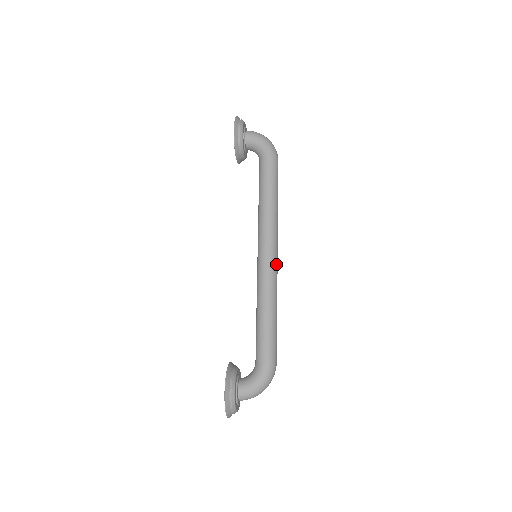
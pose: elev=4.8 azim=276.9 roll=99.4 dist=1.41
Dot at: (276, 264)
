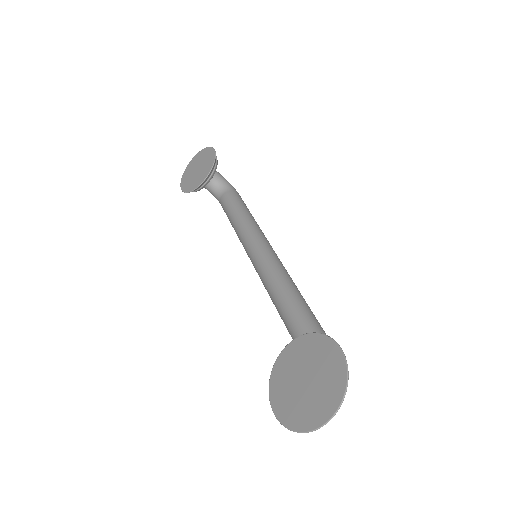
Dot at: occluded
